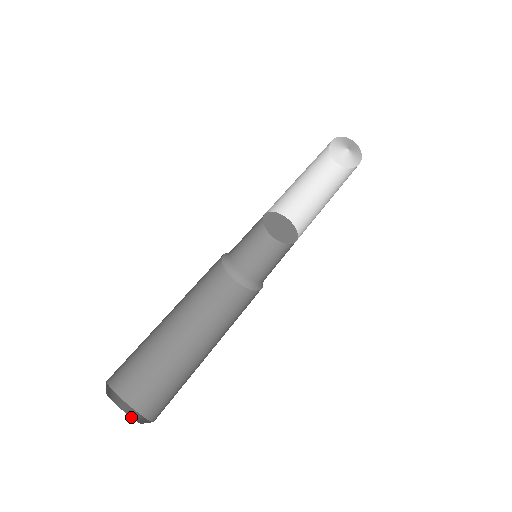
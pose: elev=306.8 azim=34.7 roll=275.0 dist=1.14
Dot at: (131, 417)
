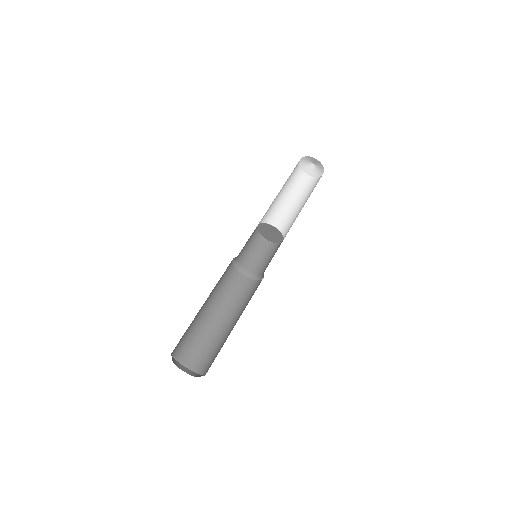
Dot at: (189, 374)
